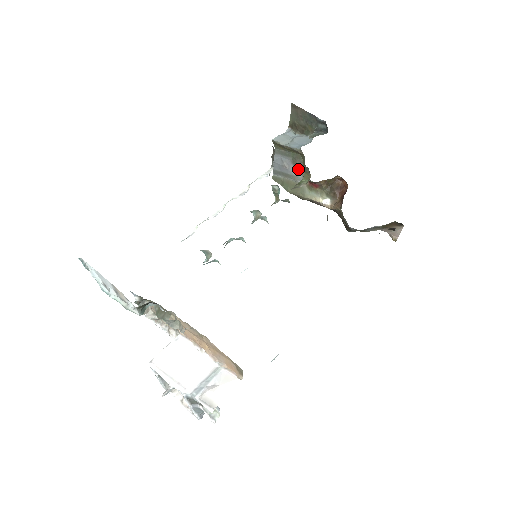
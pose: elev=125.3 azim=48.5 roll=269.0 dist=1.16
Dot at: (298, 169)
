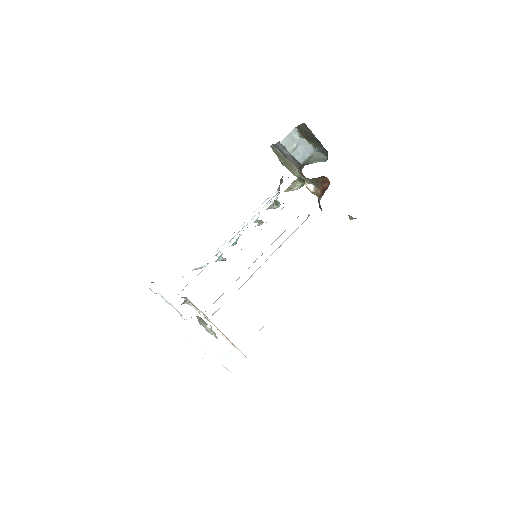
Dot at: (295, 162)
